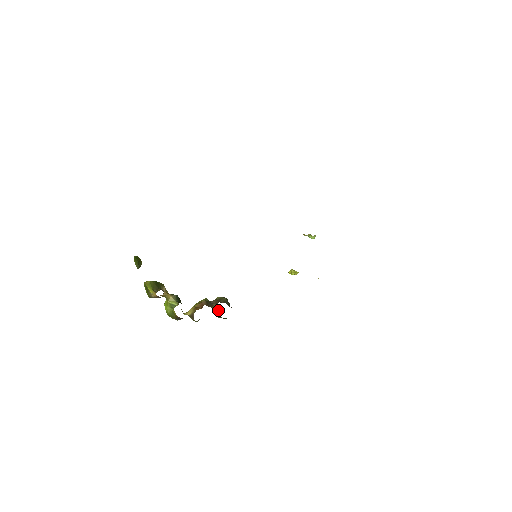
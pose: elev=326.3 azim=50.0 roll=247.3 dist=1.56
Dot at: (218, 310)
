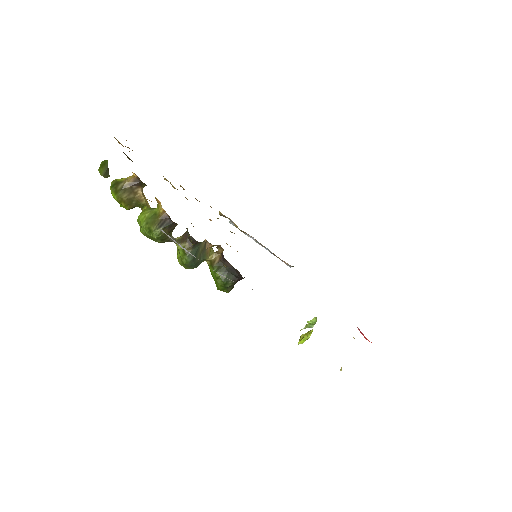
Dot at: (222, 252)
